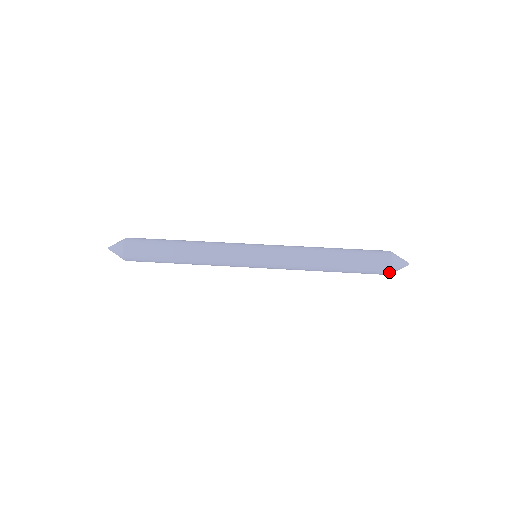
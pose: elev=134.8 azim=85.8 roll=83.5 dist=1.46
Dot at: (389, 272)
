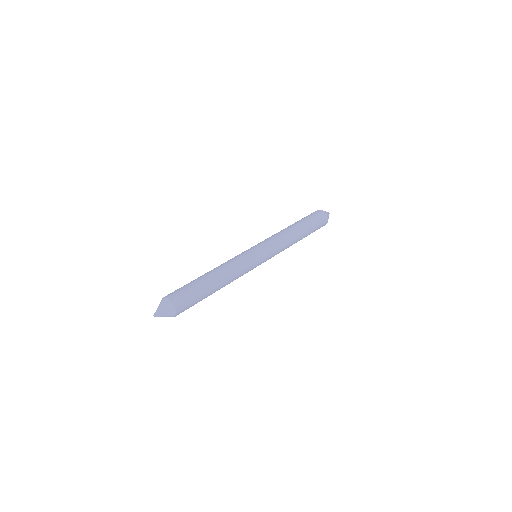
Dot at: (327, 219)
